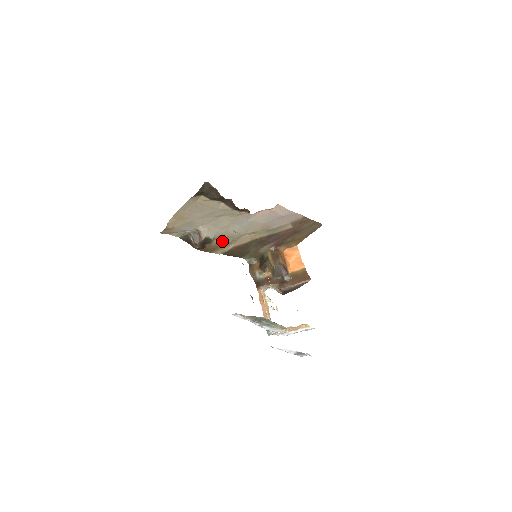
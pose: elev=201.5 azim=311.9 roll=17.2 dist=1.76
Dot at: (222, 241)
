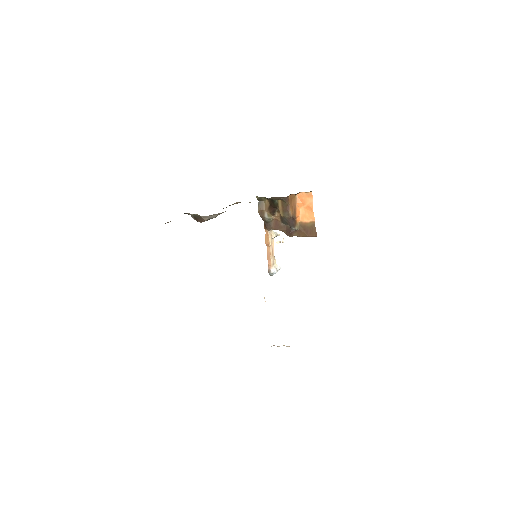
Dot at: occluded
